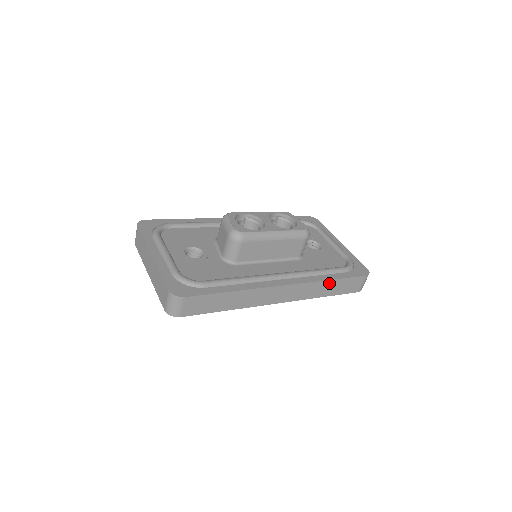
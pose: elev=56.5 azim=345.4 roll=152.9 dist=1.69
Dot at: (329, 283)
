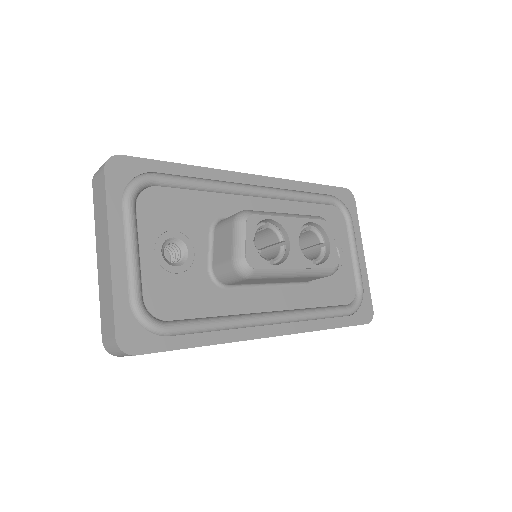
Dot at: occluded
